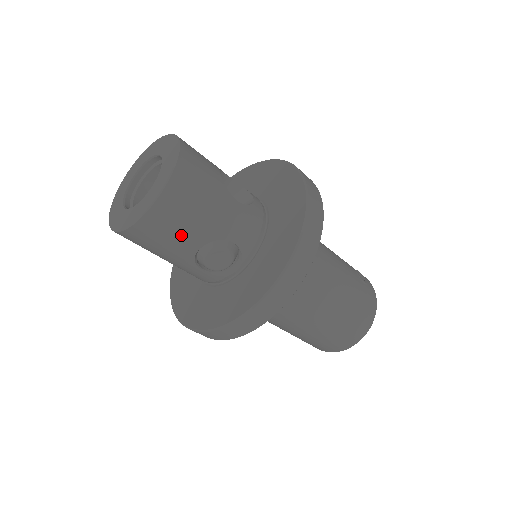
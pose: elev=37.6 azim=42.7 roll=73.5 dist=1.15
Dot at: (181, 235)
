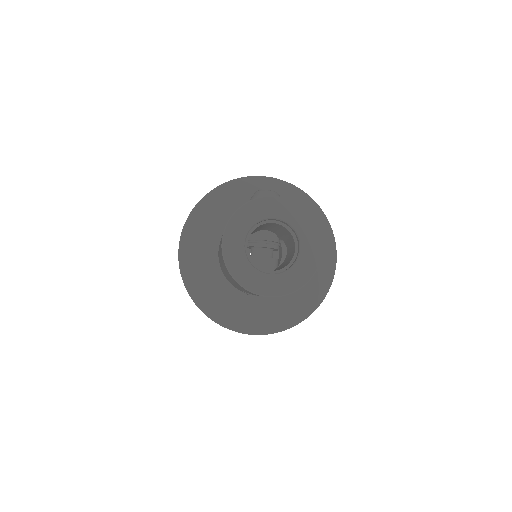
Dot at: occluded
